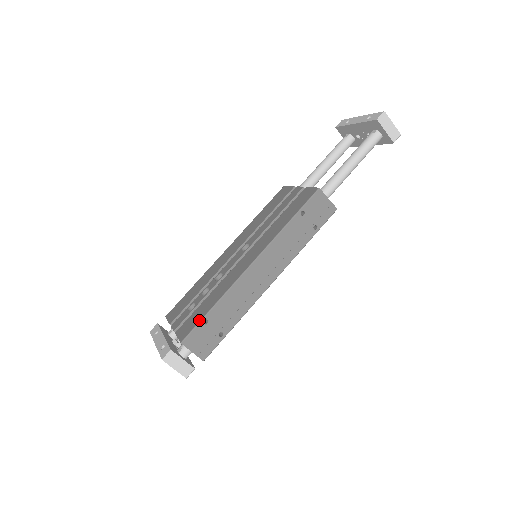
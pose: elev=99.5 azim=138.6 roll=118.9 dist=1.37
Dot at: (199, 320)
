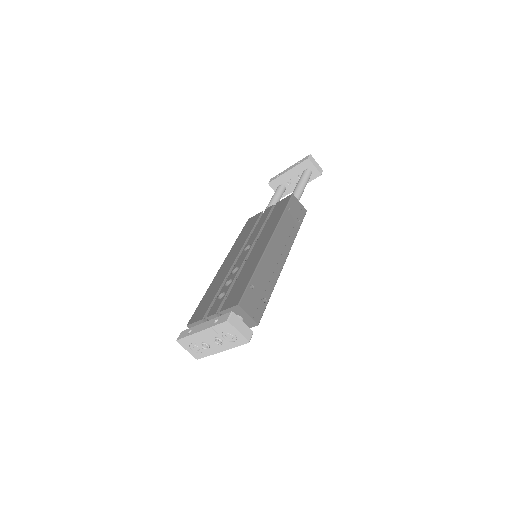
Dot at: (245, 286)
